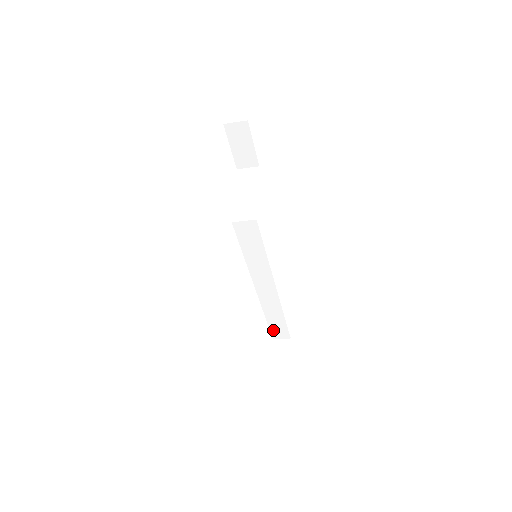
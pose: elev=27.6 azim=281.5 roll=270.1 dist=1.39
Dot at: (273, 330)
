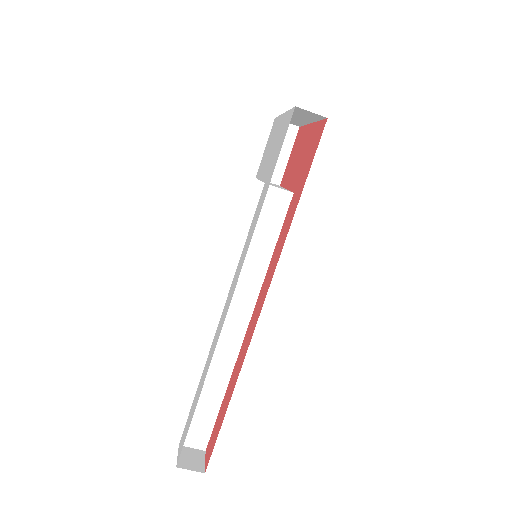
Dot at: (192, 421)
